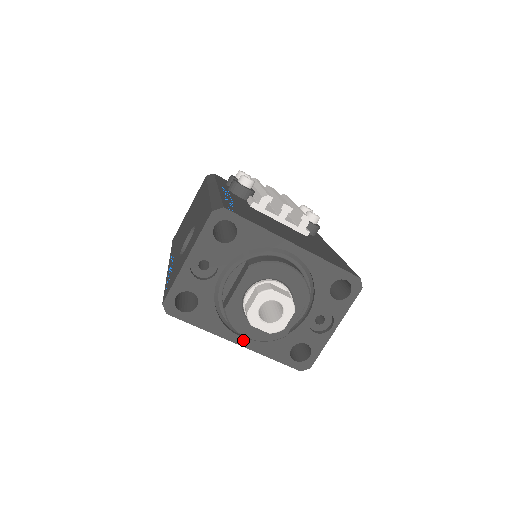
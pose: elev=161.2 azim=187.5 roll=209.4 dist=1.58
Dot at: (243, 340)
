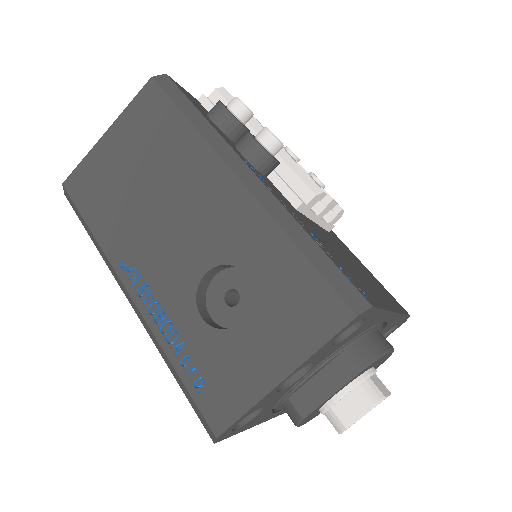
Dot at: (279, 413)
